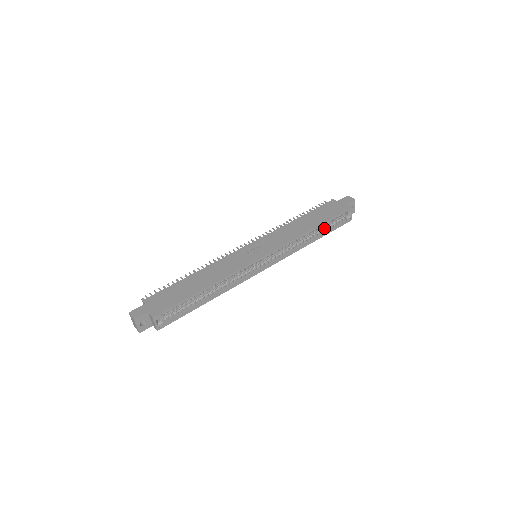
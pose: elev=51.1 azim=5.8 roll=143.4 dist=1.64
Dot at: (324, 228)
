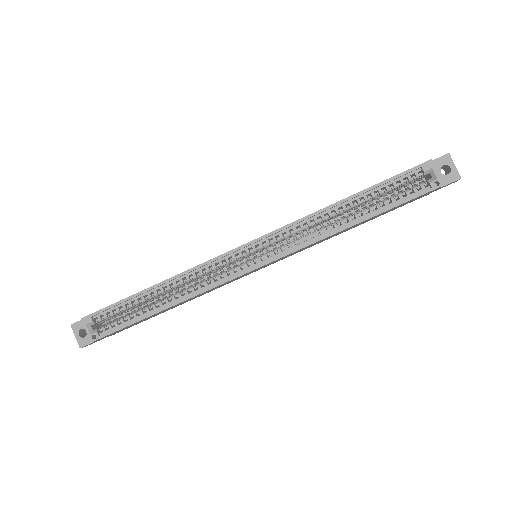
Dot at: (377, 203)
